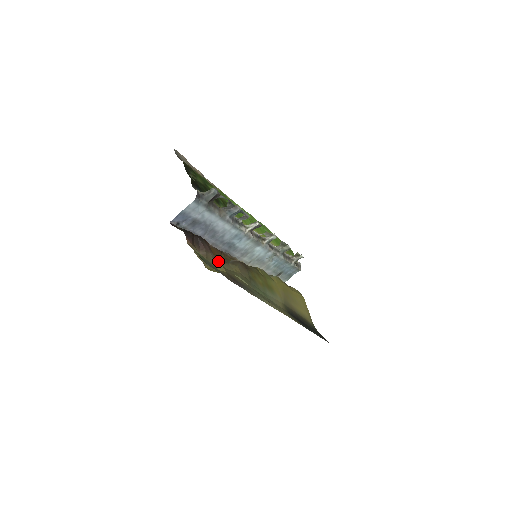
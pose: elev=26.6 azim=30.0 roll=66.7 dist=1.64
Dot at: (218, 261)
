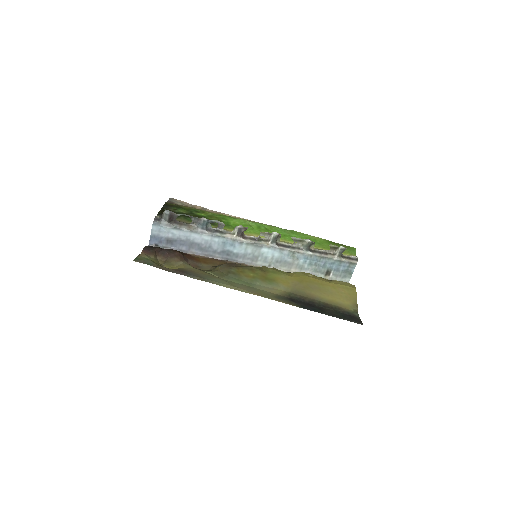
Dot at: (182, 263)
